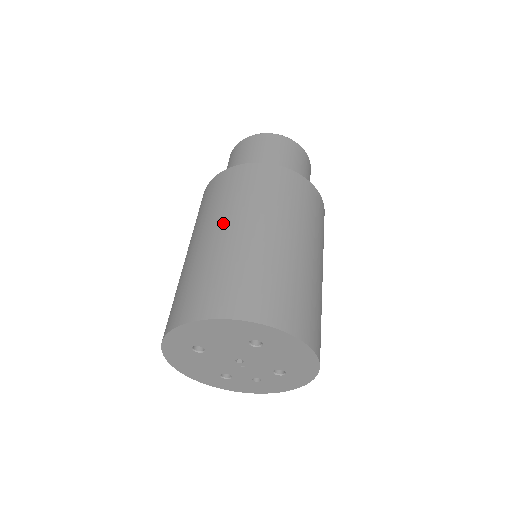
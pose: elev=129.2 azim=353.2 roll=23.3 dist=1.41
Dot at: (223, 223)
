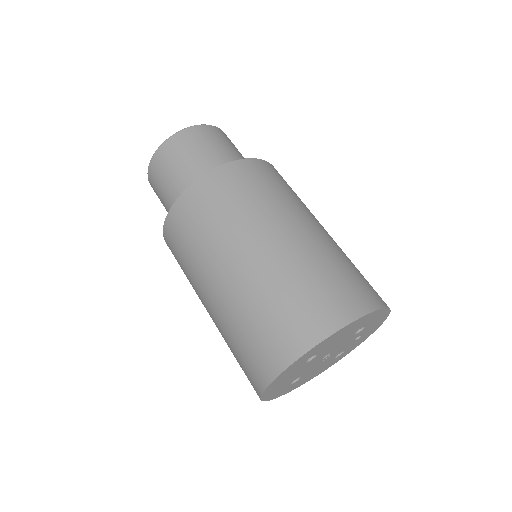
Dot at: (202, 297)
